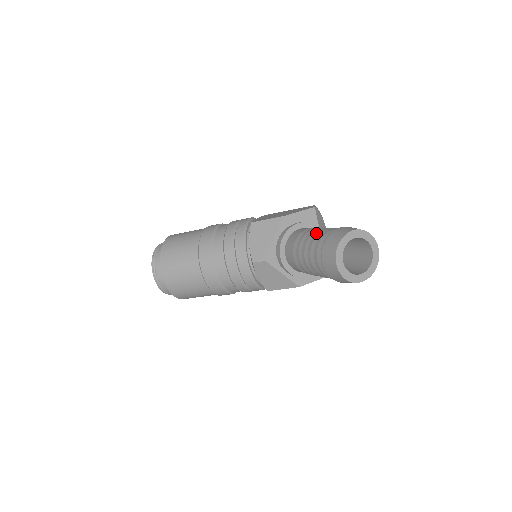
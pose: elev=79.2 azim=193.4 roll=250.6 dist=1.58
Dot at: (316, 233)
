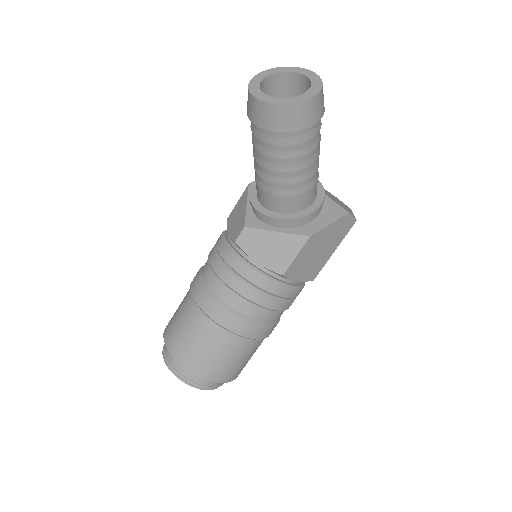
Dot at: occluded
